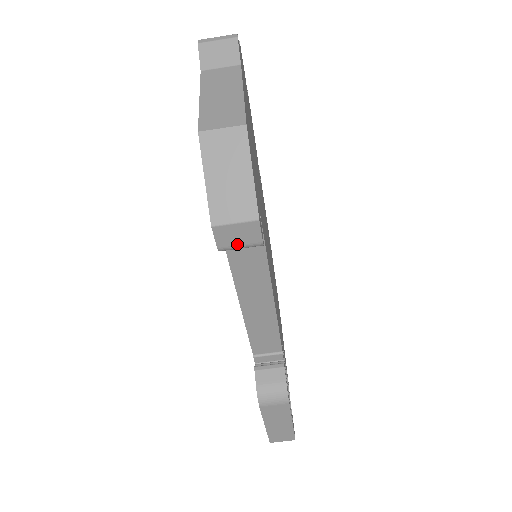
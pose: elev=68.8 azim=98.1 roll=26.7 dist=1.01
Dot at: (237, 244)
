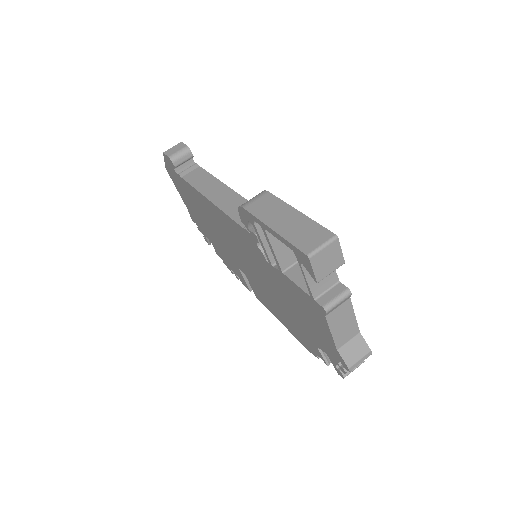
Dot at: (176, 151)
